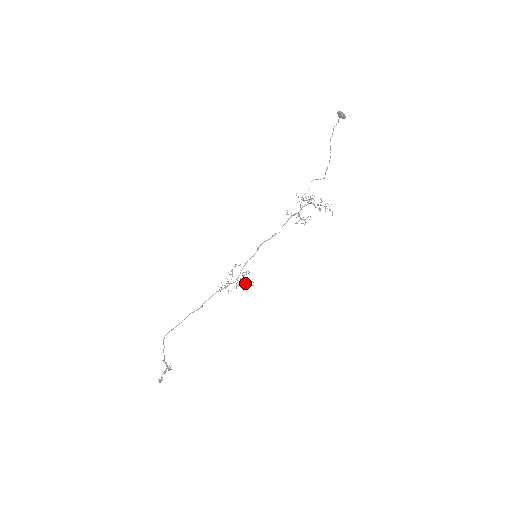
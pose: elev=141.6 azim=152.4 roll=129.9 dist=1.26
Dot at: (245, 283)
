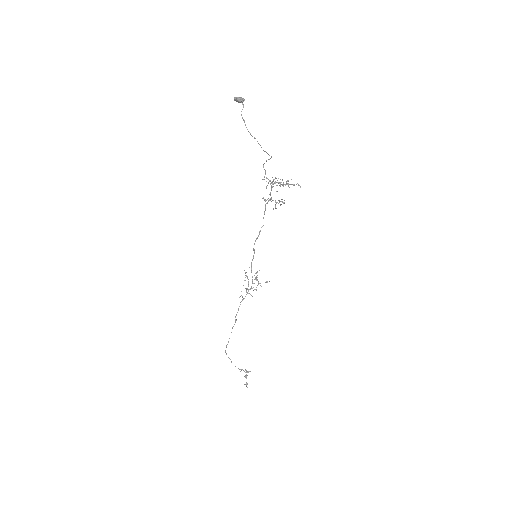
Dot at: occluded
